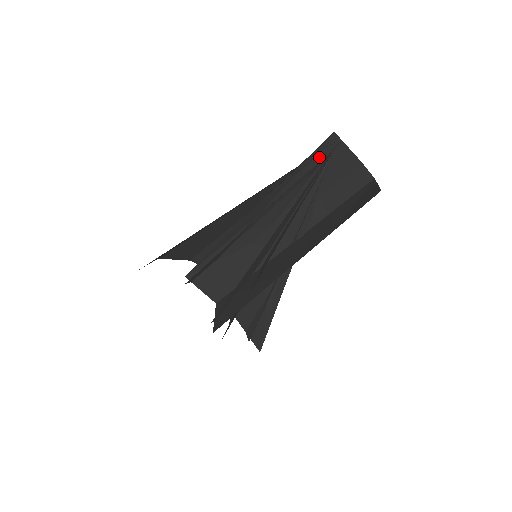
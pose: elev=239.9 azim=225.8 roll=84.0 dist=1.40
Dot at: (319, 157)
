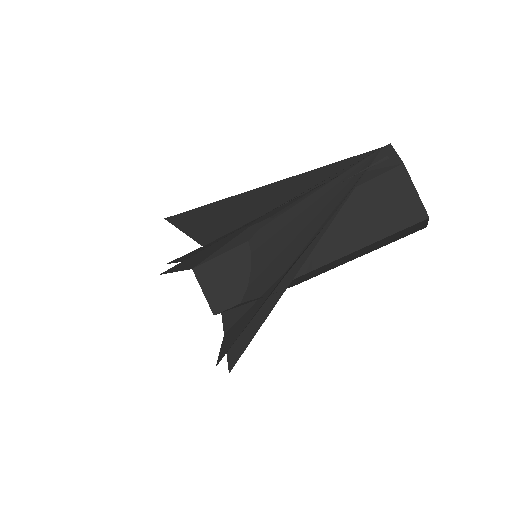
Dot at: occluded
